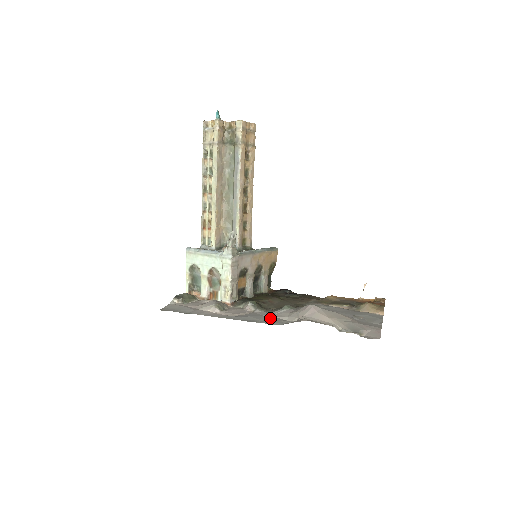
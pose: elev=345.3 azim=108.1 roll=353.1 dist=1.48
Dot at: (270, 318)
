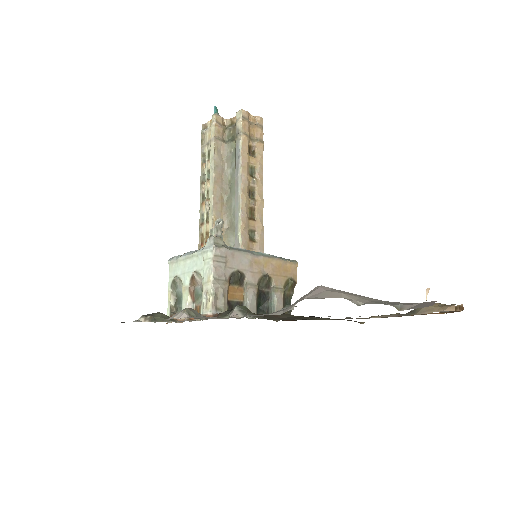
Dot at: occluded
